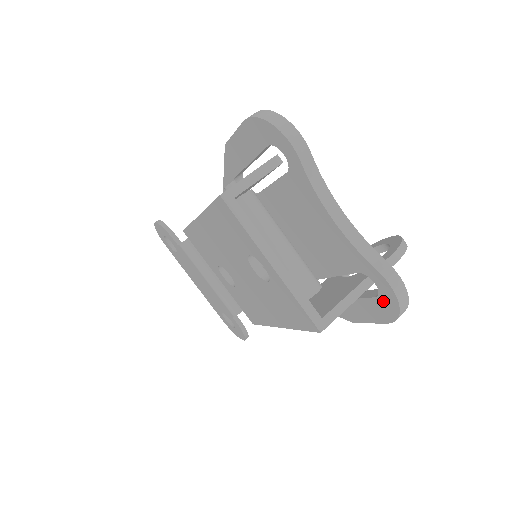
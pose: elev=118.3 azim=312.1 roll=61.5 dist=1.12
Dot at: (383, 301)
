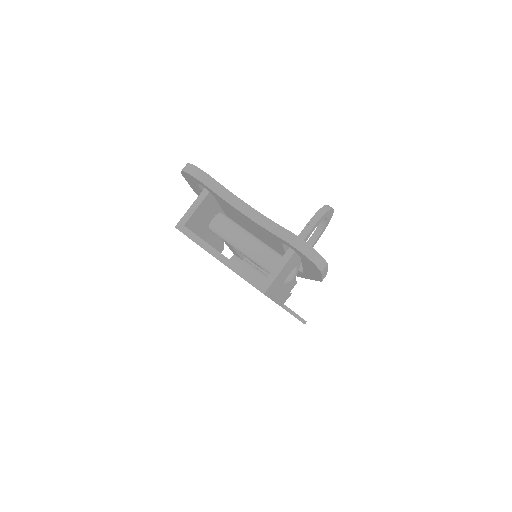
Dot at: (304, 258)
